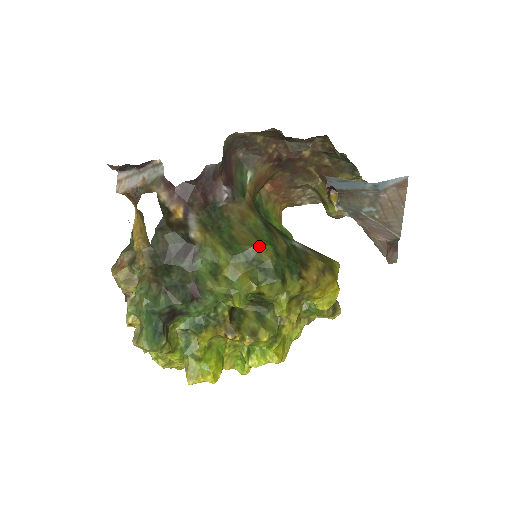
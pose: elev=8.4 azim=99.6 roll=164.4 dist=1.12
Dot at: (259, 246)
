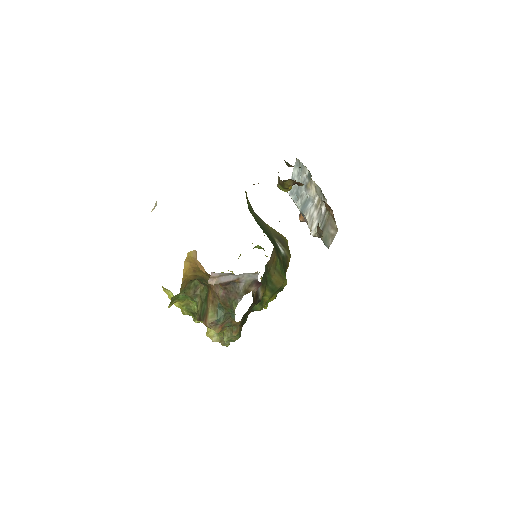
Dot at: (283, 283)
